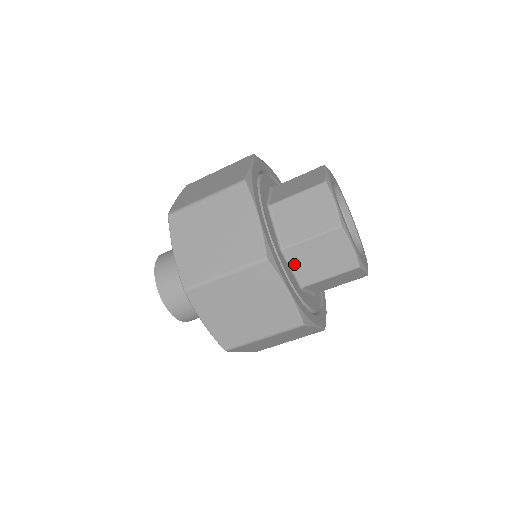
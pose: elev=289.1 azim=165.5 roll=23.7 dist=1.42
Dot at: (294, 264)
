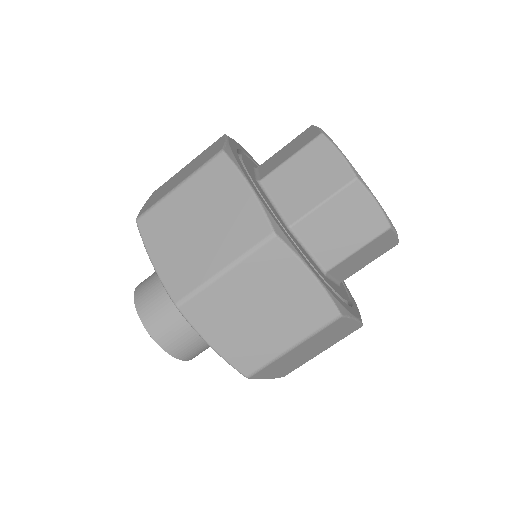
Dot at: (275, 196)
